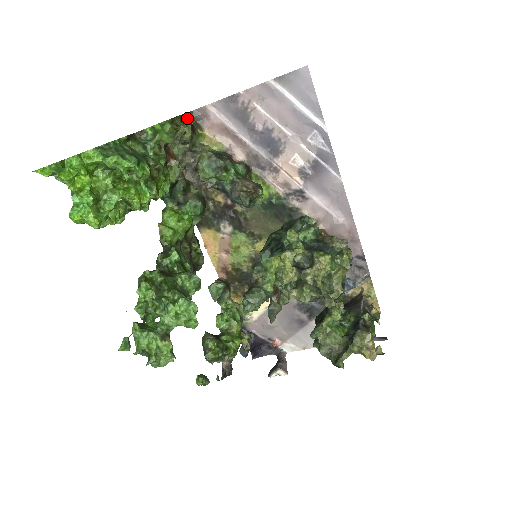
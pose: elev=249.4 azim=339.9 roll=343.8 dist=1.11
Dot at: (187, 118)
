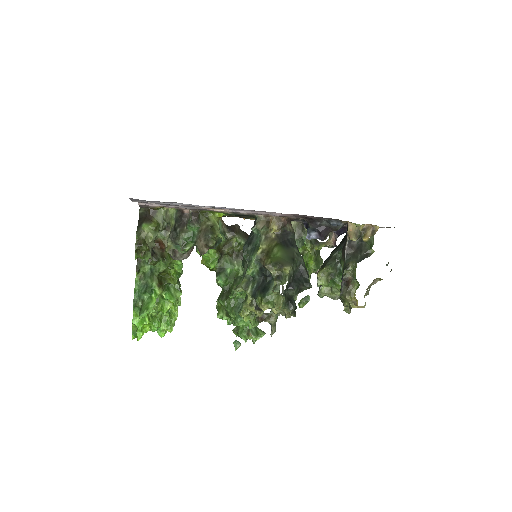
Dot at: (140, 232)
